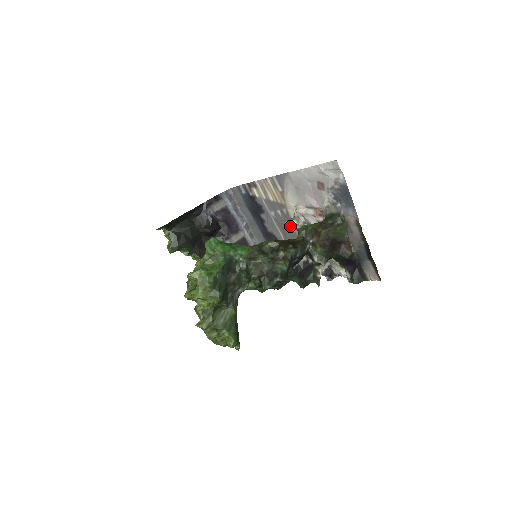
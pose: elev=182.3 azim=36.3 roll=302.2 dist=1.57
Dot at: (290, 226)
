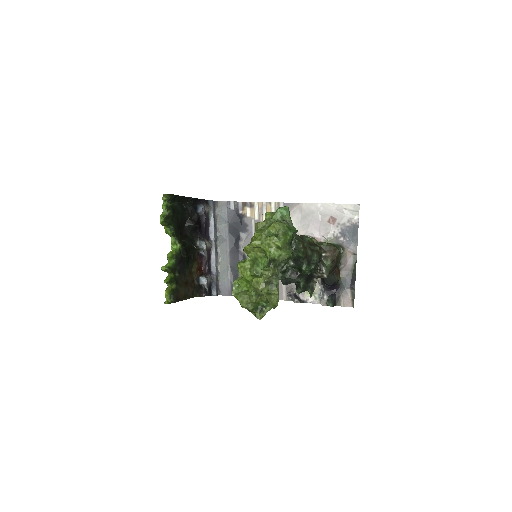
Dot at: occluded
